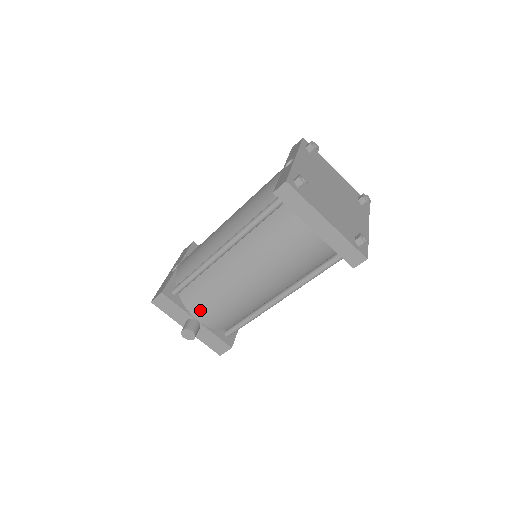
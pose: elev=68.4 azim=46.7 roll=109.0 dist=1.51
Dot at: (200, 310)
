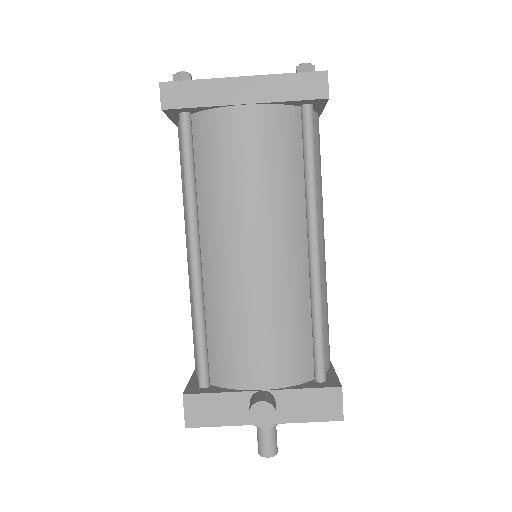
Dot at: (248, 369)
